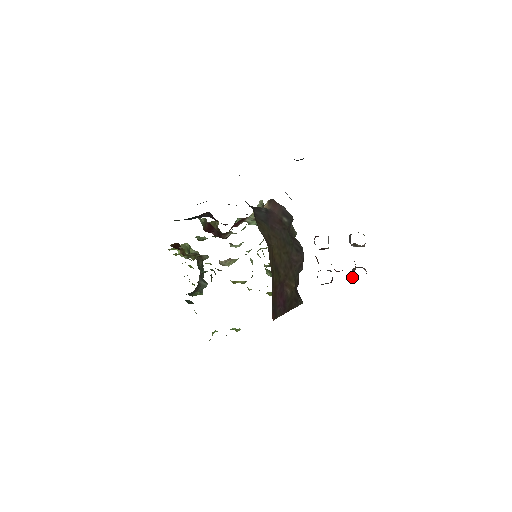
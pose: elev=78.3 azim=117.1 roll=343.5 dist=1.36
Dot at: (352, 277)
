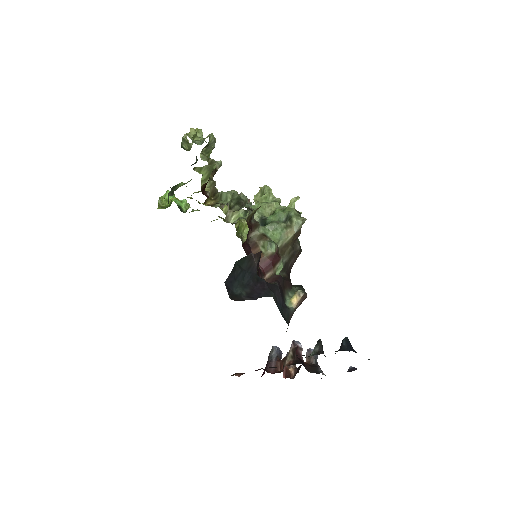
Dot at: occluded
